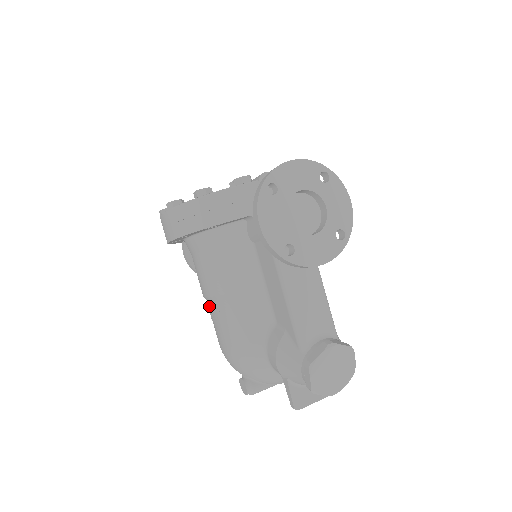
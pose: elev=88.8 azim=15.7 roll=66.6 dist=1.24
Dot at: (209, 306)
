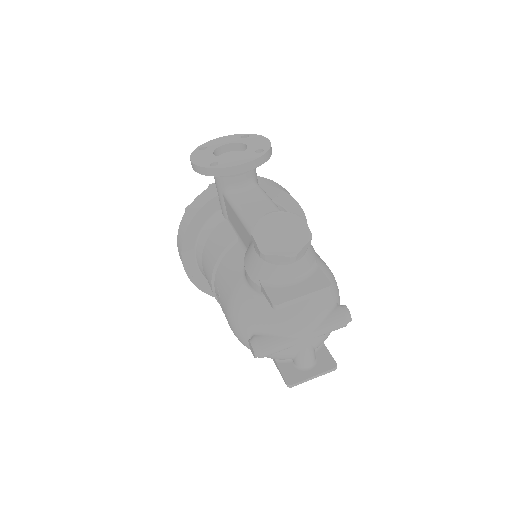
Dot at: (218, 300)
